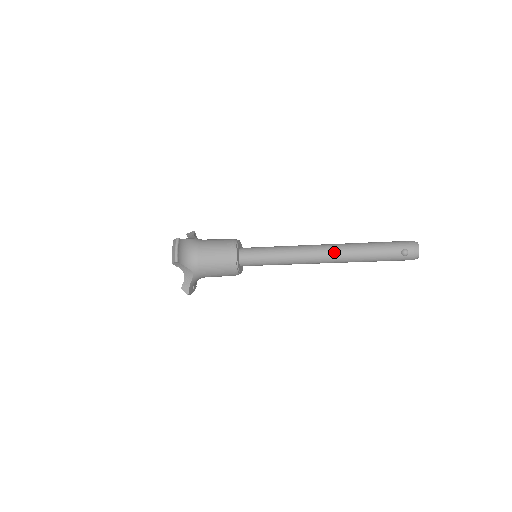
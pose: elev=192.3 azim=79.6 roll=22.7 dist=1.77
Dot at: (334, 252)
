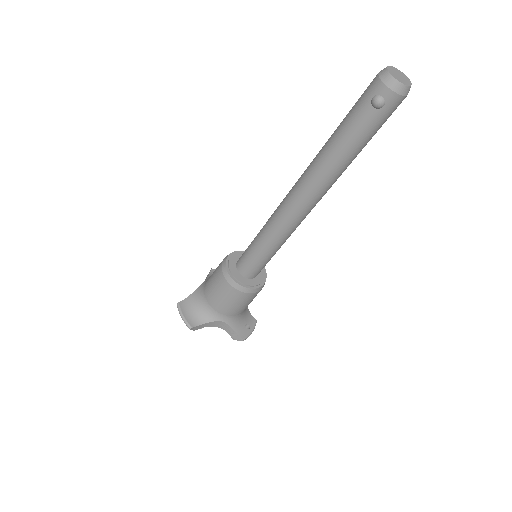
Dot at: (305, 186)
